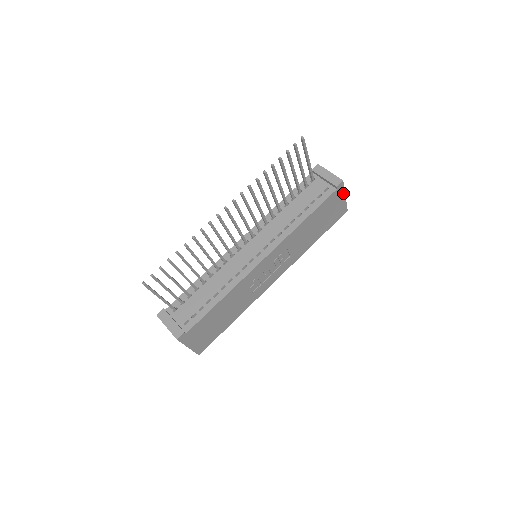
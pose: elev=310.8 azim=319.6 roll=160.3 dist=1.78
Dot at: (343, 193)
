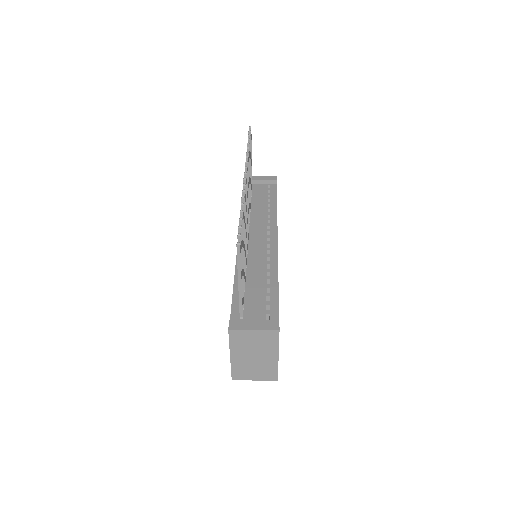
Dot at: occluded
